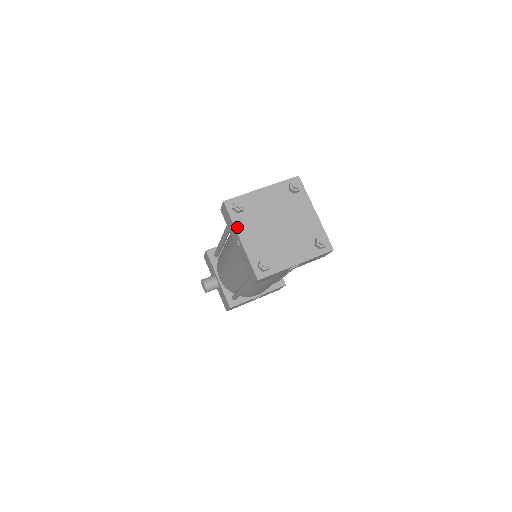
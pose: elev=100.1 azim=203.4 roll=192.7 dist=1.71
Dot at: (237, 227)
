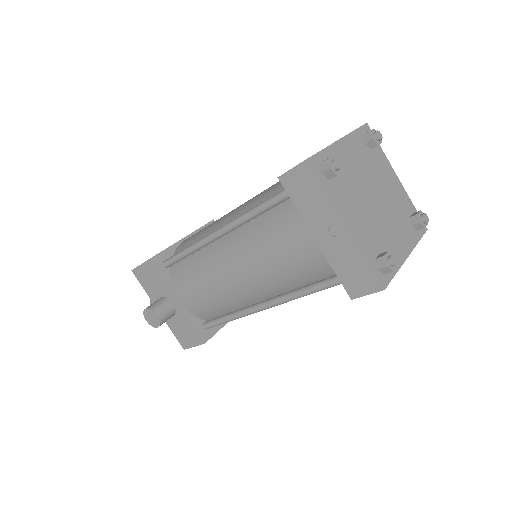
Dot at: (336, 204)
